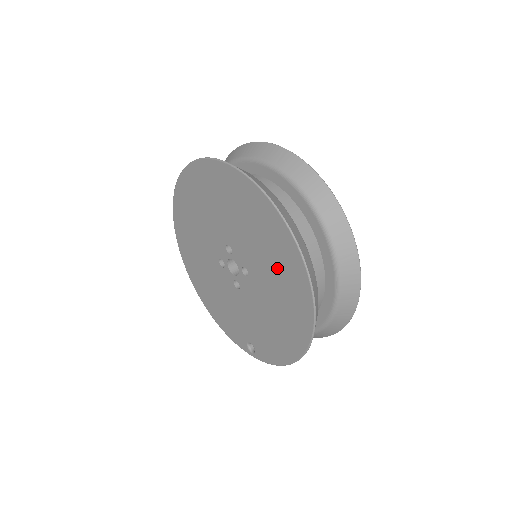
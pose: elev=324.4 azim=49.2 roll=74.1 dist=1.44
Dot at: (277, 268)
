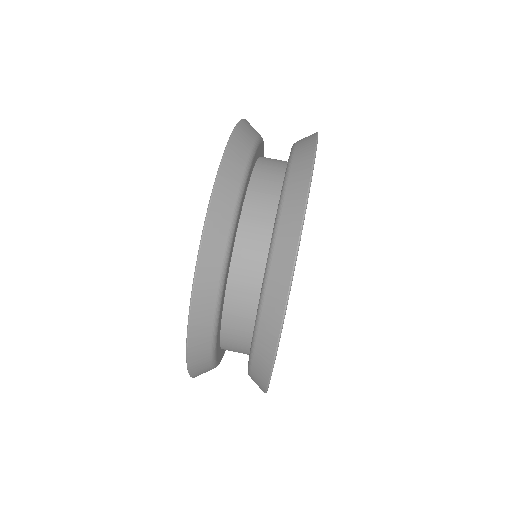
Dot at: occluded
